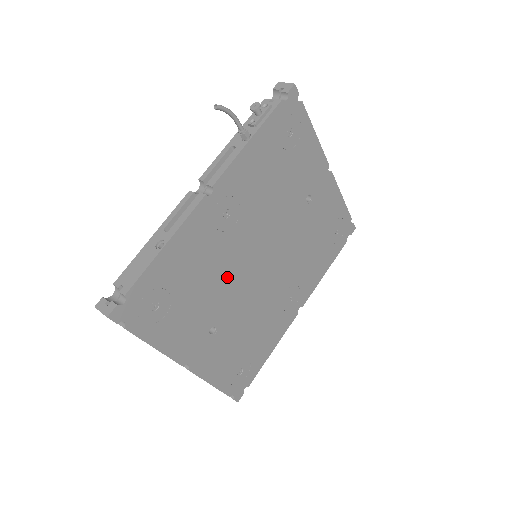
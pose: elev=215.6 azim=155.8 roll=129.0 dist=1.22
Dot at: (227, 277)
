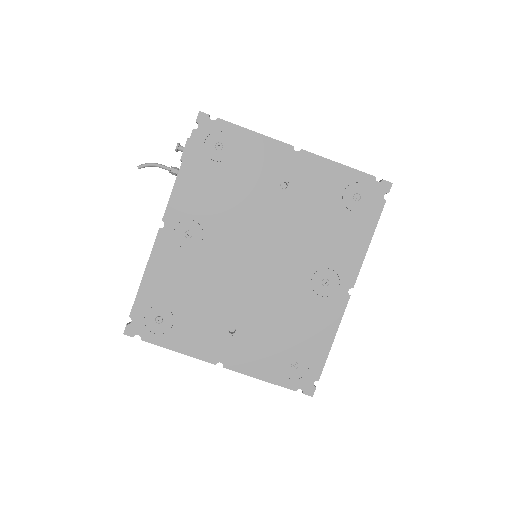
Dot at: (221, 282)
